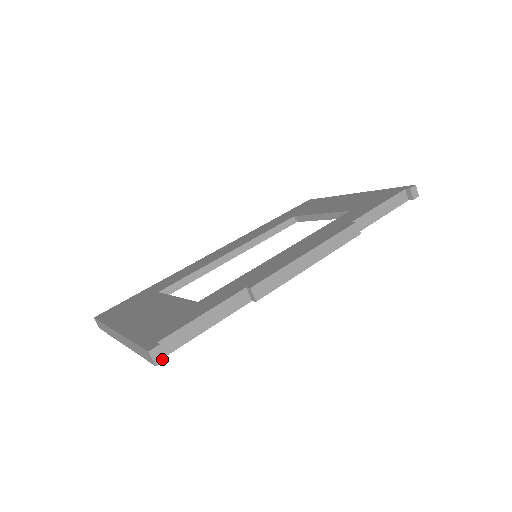
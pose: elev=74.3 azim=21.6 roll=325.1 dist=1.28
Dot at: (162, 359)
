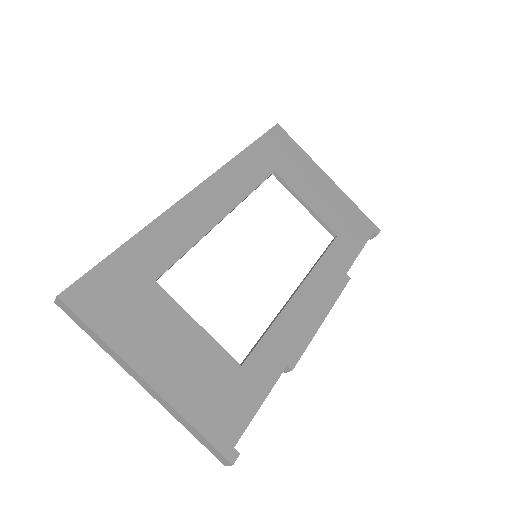
Dot at: occluded
